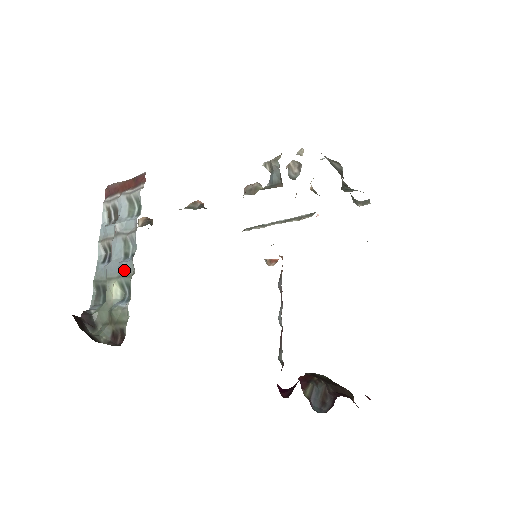
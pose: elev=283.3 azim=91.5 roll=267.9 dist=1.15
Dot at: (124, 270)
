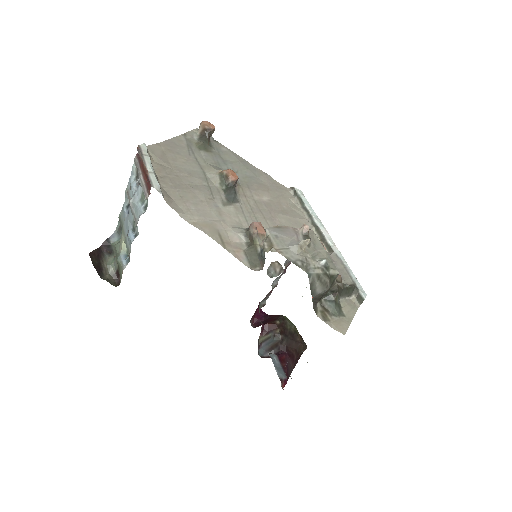
Dot at: (128, 241)
